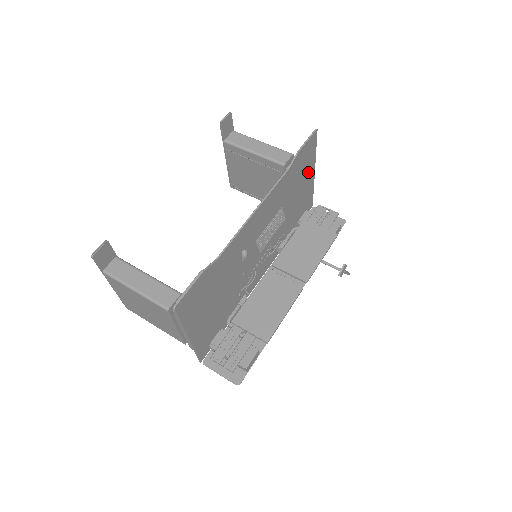
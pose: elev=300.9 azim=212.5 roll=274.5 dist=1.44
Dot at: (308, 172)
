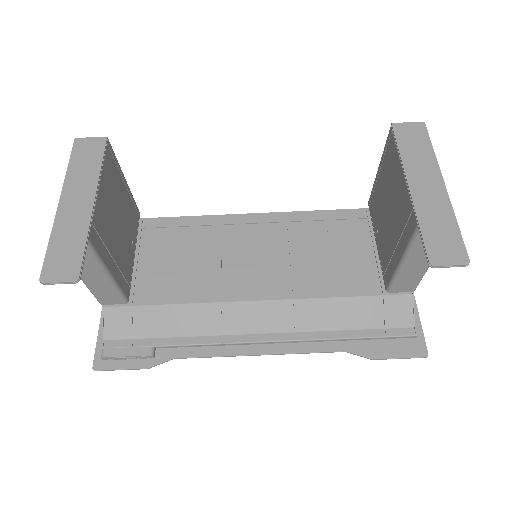
Dot at: occluded
